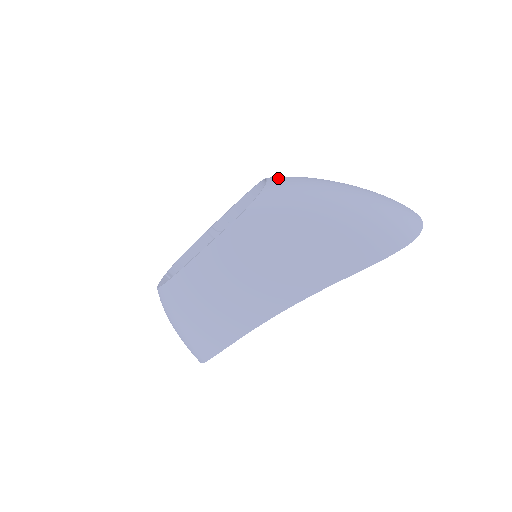
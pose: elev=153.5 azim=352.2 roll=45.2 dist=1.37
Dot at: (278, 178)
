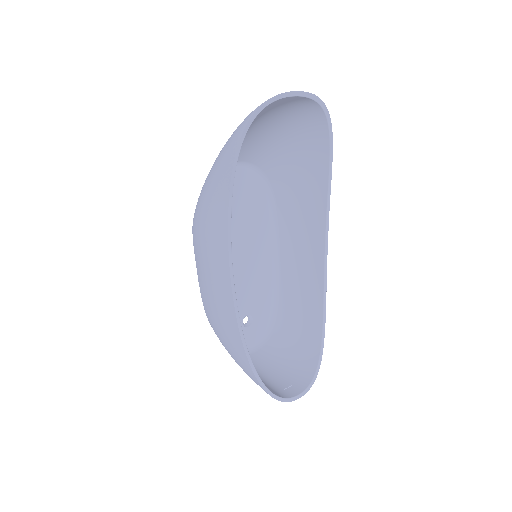
Dot at: occluded
